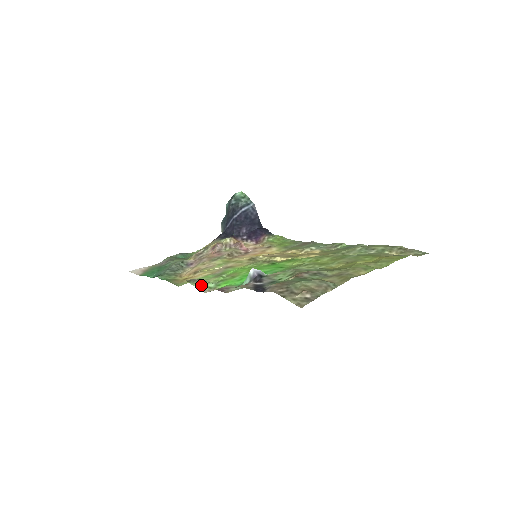
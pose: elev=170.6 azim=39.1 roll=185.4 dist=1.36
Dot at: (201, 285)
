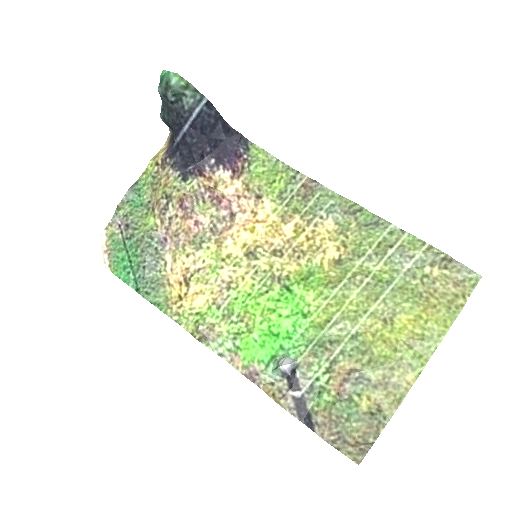
Dot at: (217, 347)
